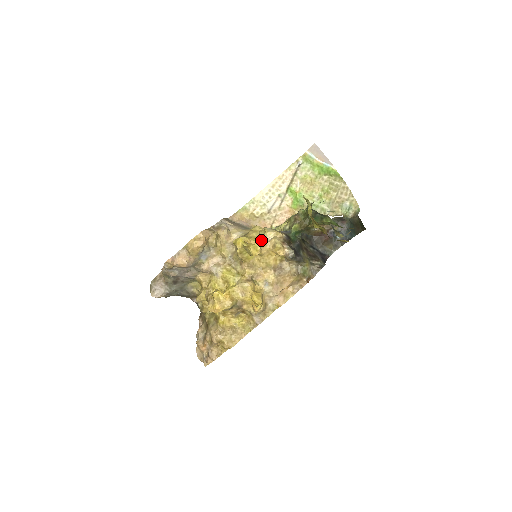
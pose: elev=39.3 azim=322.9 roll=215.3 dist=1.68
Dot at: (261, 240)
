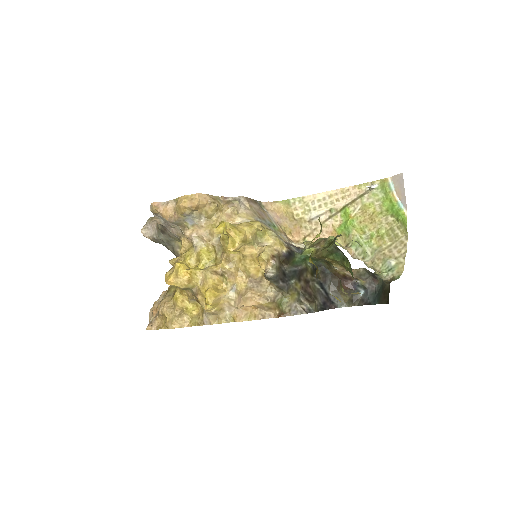
Dot at: (250, 239)
